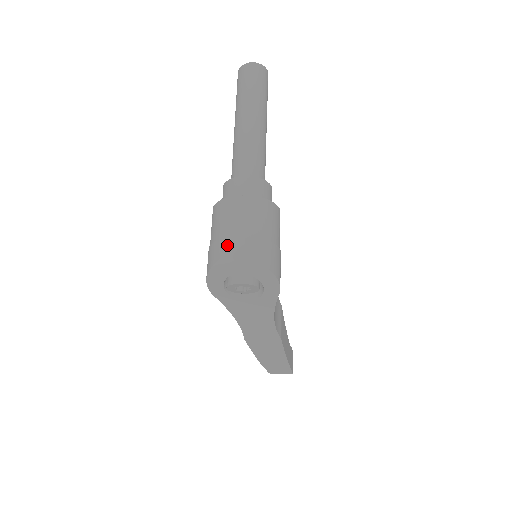
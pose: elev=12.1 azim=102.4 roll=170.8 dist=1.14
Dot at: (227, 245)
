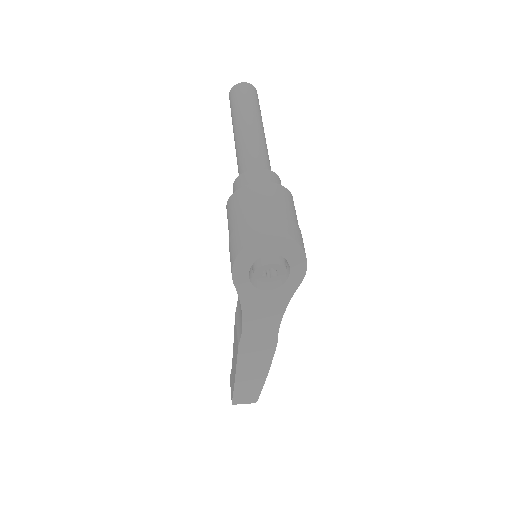
Dot at: (264, 223)
